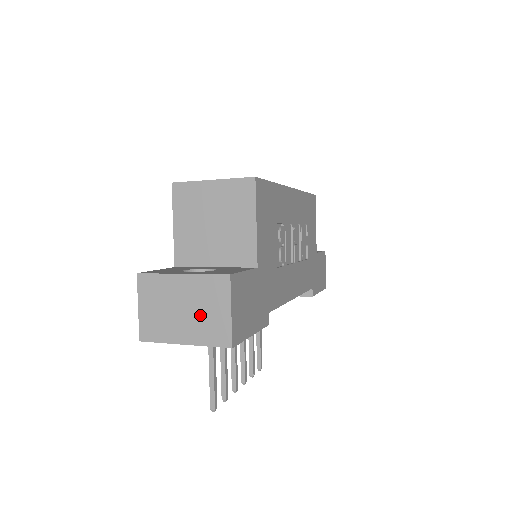
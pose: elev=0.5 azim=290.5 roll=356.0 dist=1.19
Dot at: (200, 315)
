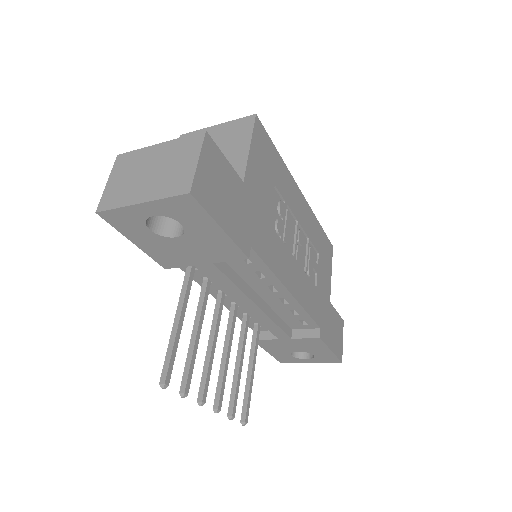
Dot at: (166, 172)
